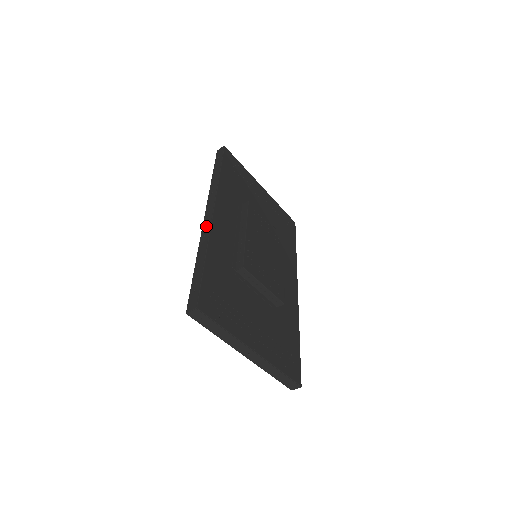
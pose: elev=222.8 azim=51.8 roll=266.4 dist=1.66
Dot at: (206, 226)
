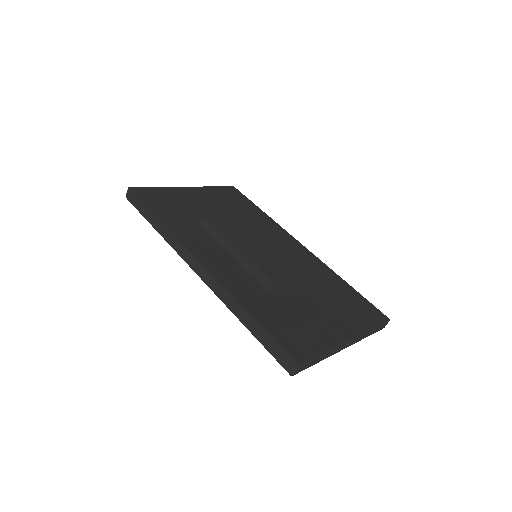
Dot at: (211, 282)
